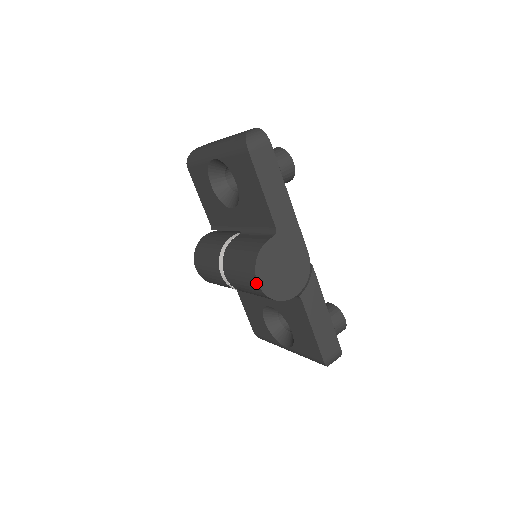
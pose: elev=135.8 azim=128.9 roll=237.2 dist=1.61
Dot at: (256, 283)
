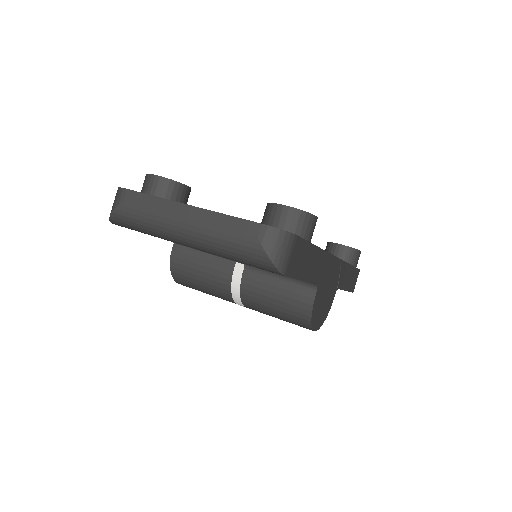
Dot at: (312, 330)
